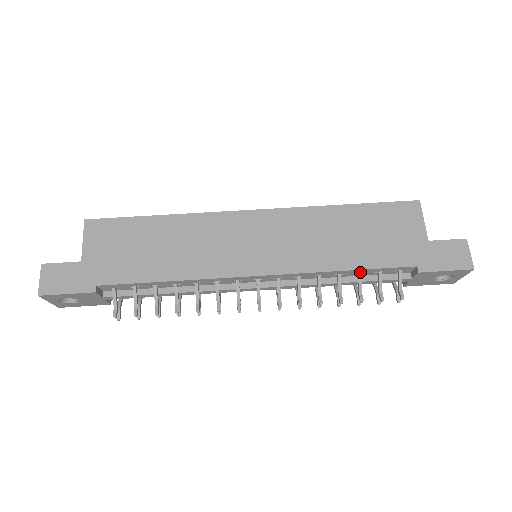
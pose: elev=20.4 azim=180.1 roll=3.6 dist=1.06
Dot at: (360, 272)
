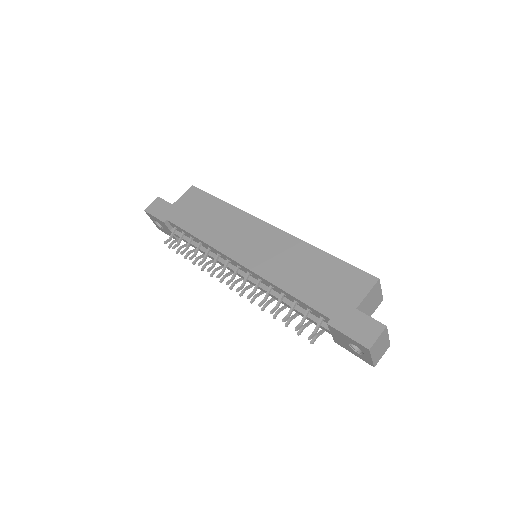
Dot at: (296, 300)
